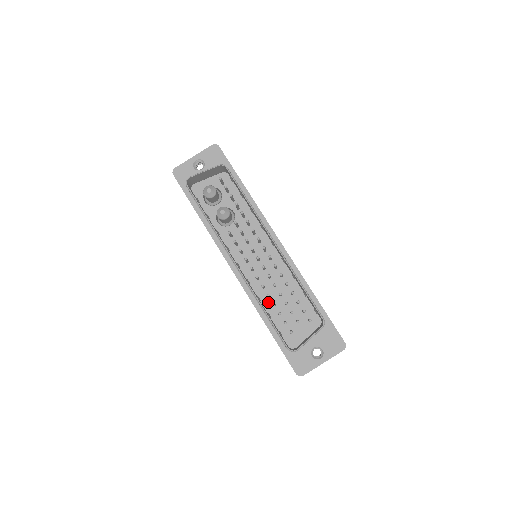
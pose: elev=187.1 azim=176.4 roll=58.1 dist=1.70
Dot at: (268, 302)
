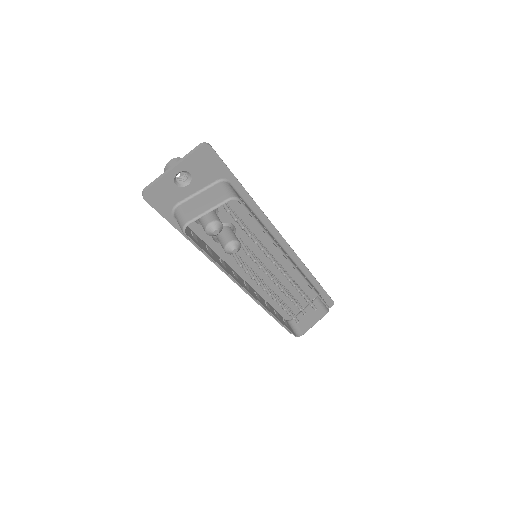
Dot at: occluded
